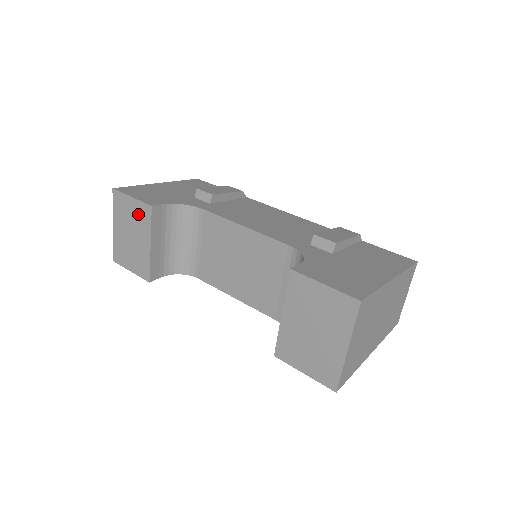
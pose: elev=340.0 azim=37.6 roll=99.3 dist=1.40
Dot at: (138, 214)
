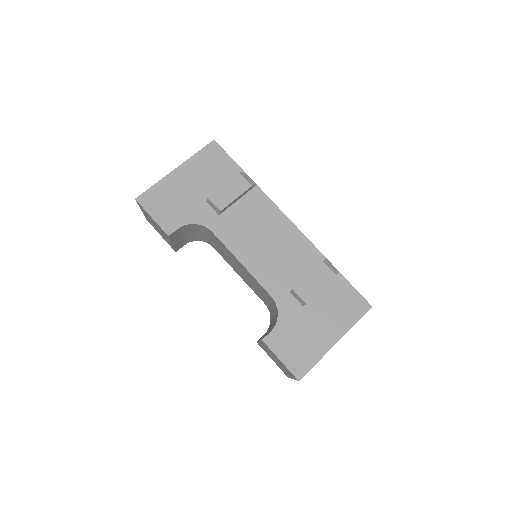
Dot at: (159, 228)
